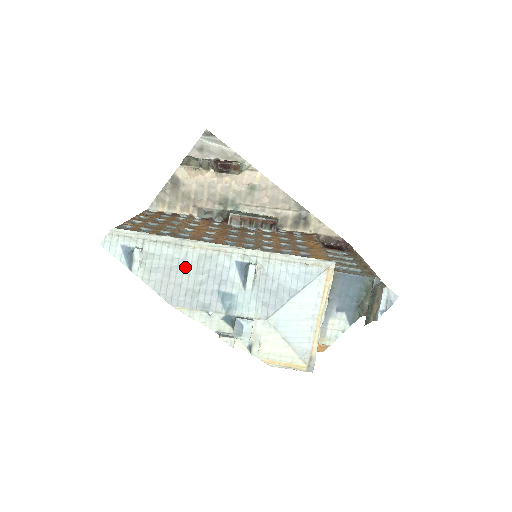
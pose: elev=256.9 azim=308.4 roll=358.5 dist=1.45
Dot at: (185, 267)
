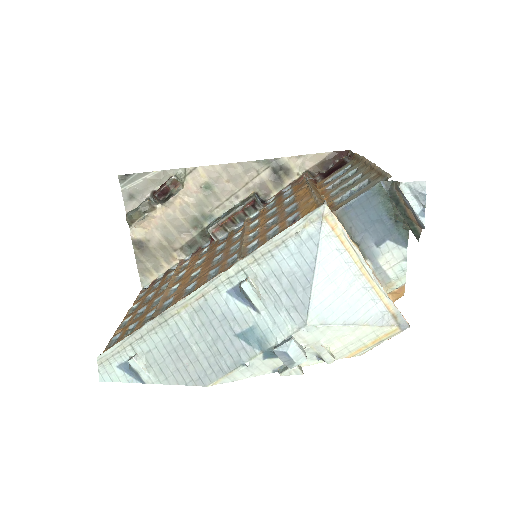
Dot at: (187, 339)
